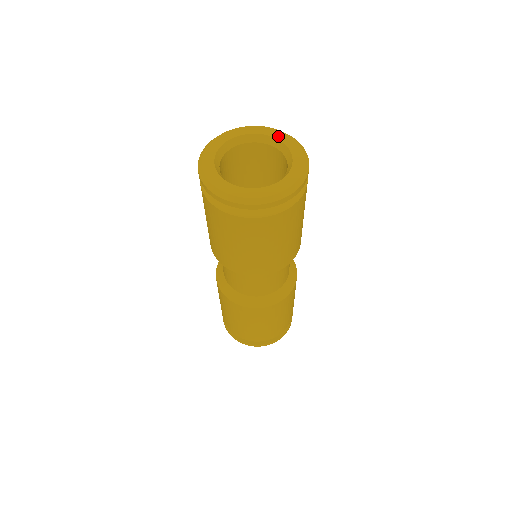
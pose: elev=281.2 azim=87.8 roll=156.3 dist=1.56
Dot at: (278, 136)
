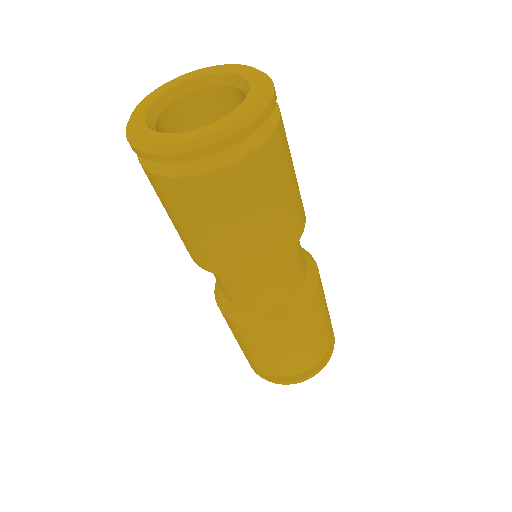
Dot at: (225, 70)
